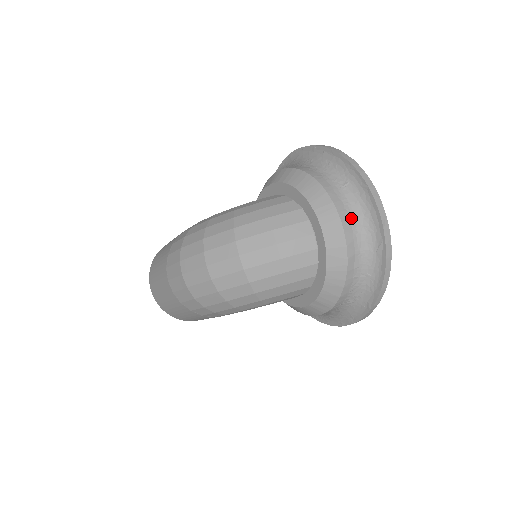
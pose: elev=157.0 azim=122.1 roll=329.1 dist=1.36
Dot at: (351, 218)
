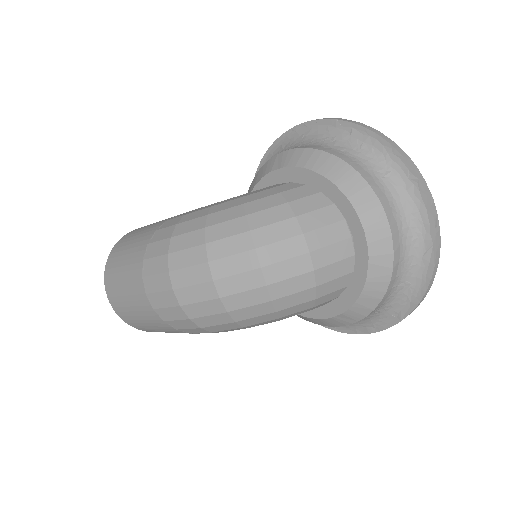
Dot at: (397, 217)
